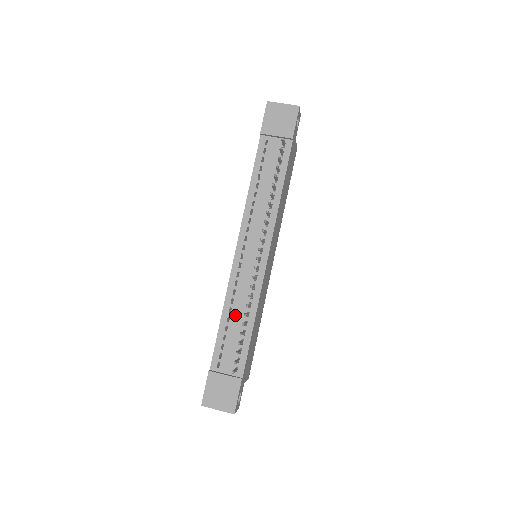
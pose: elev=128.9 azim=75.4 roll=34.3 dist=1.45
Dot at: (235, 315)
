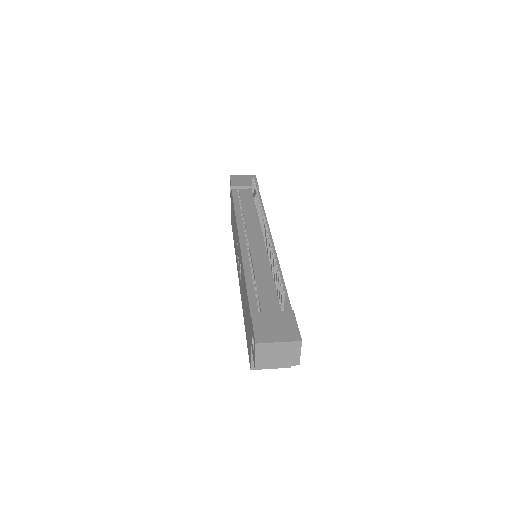
Dot at: (259, 273)
